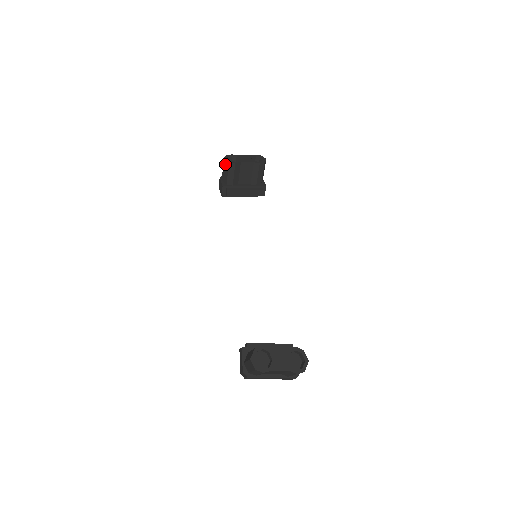
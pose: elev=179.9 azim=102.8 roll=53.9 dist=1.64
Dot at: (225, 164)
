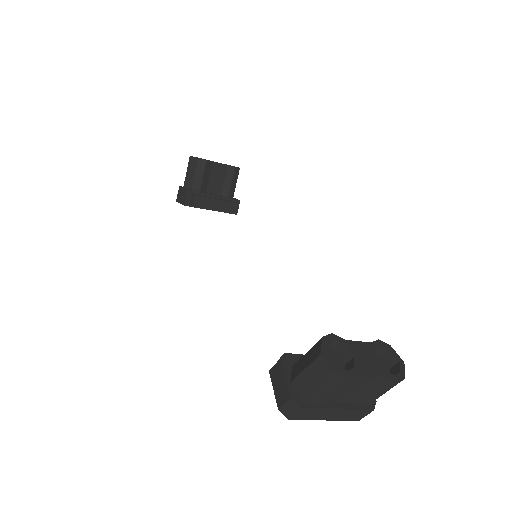
Dot at: (191, 163)
